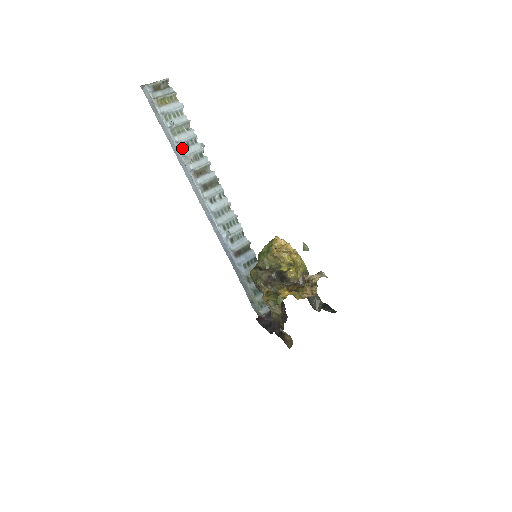
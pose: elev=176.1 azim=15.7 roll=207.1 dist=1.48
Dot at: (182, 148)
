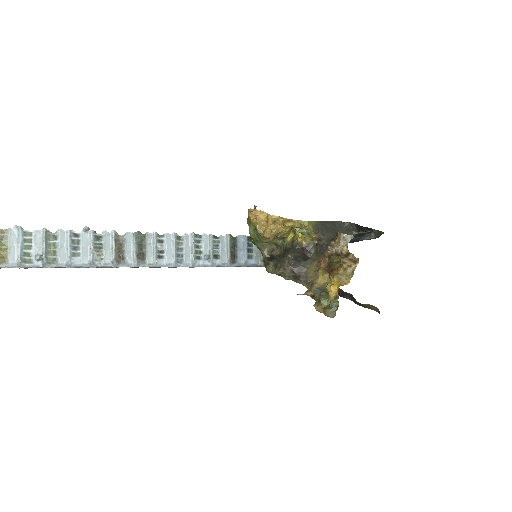
Dot at: (78, 261)
